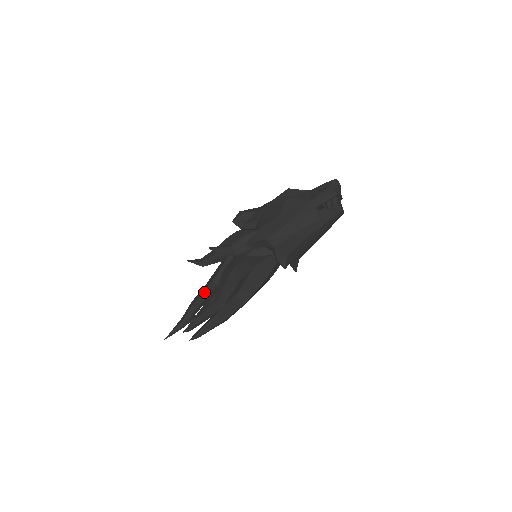
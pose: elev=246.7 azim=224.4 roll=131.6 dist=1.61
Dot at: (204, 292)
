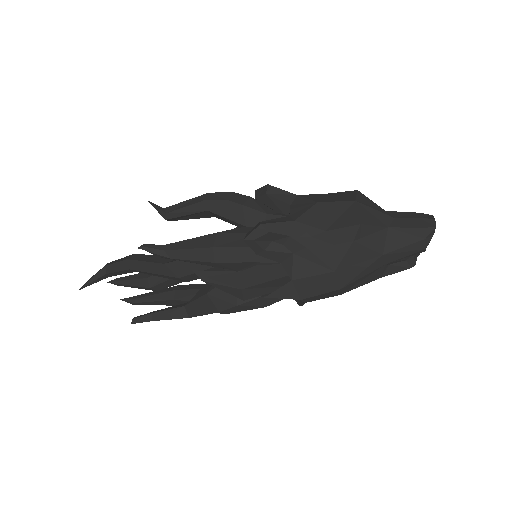
Dot at: (159, 275)
